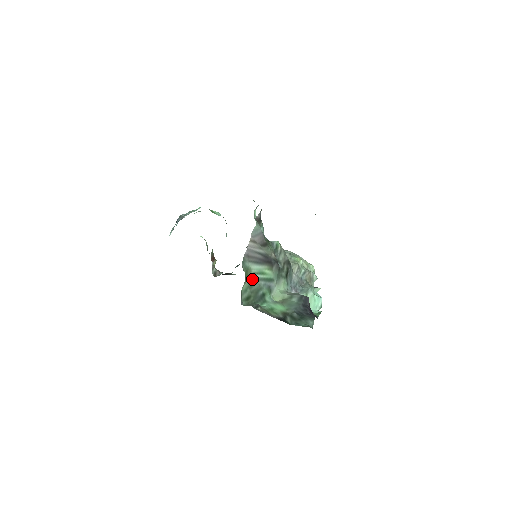
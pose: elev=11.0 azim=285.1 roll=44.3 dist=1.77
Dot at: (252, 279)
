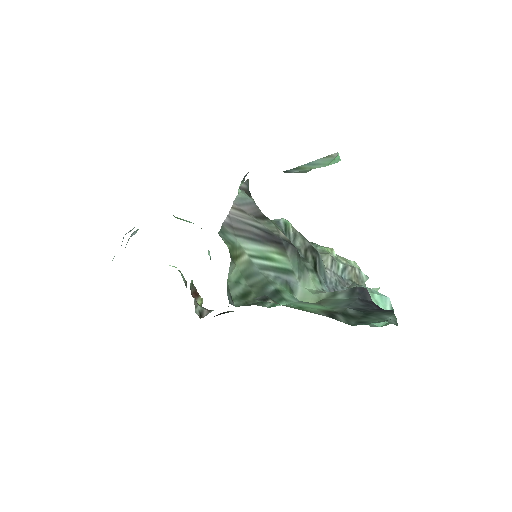
Dot at: (248, 265)
